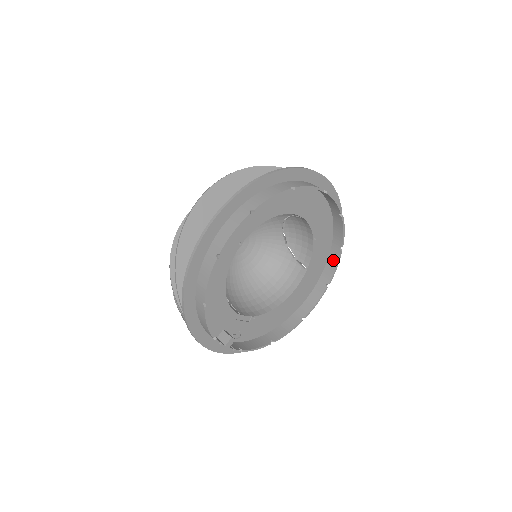
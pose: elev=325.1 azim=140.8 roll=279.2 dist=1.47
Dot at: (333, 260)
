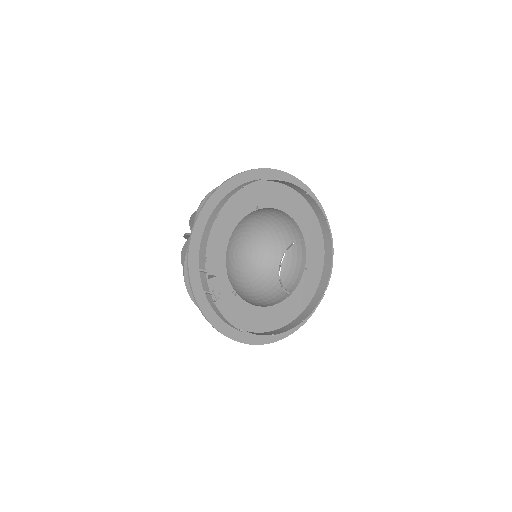
Dot at: (314, 303)
